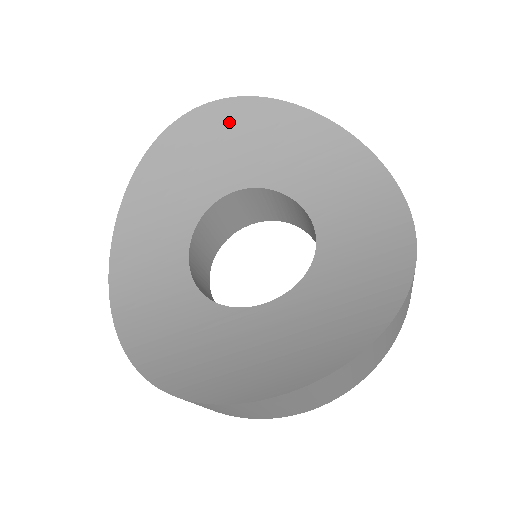
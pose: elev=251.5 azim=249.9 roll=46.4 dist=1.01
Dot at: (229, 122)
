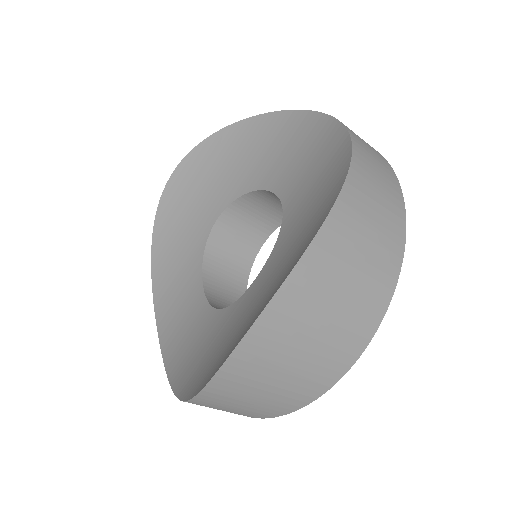
Dot at: (193, 174)
